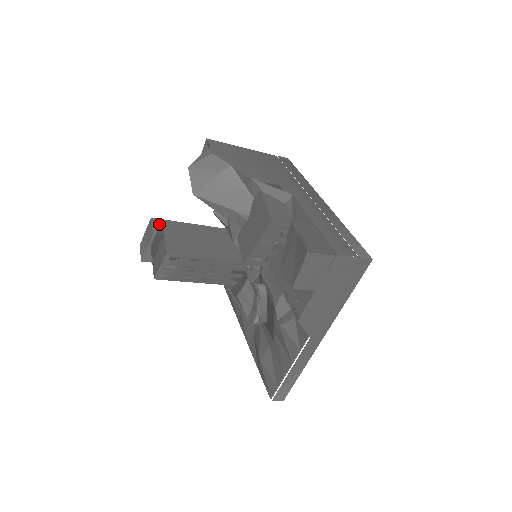
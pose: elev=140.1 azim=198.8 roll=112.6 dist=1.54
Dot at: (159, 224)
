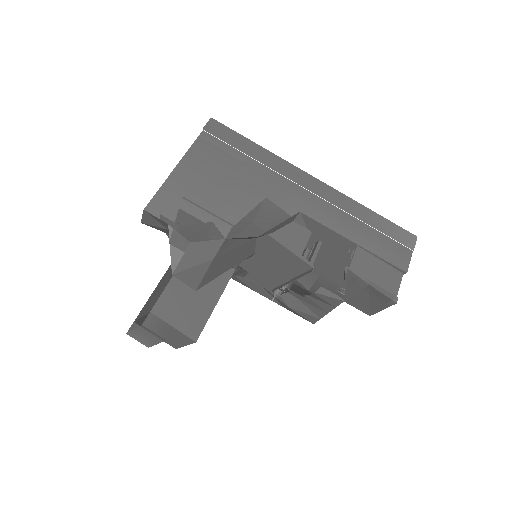
Dot at: (155, 322)
